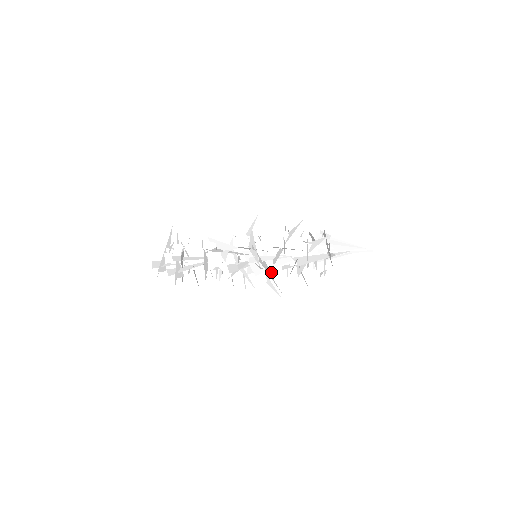
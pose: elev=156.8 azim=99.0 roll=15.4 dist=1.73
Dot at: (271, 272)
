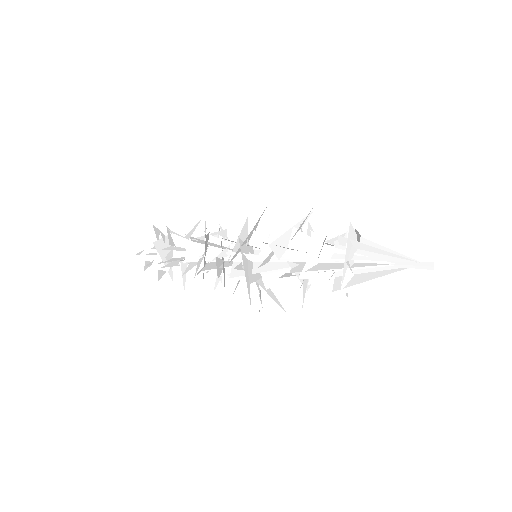
Dot at: (270, 280)
